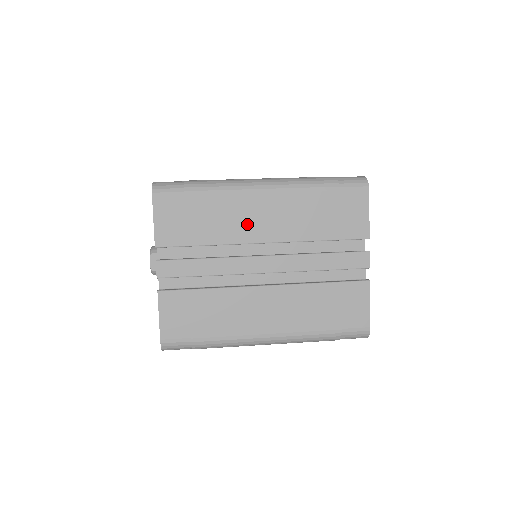
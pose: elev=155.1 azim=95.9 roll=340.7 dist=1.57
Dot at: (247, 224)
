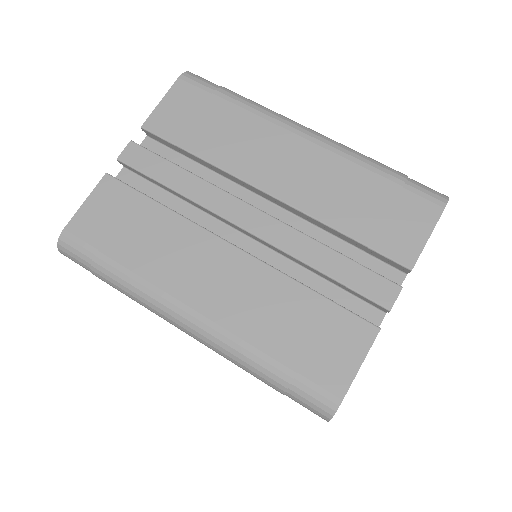
Dot at: occluded
